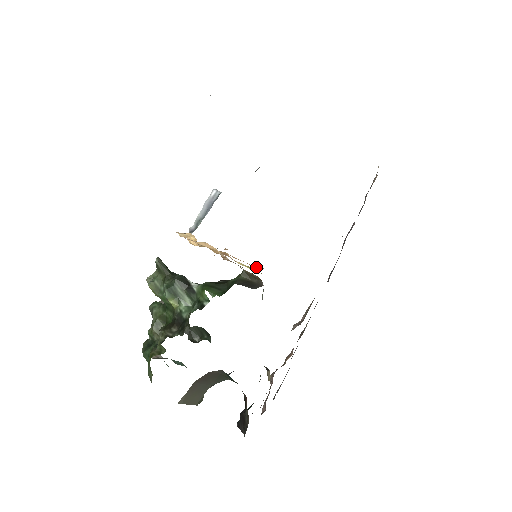
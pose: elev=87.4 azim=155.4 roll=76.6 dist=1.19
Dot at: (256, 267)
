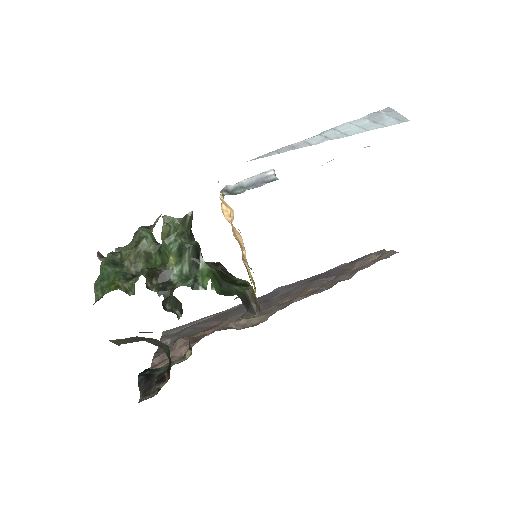
Dot at: (249, 267)
